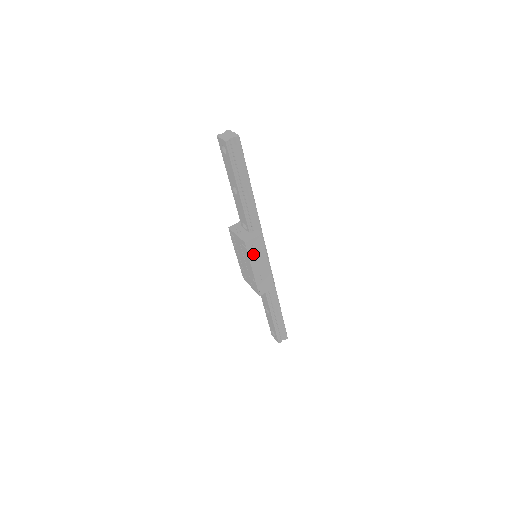
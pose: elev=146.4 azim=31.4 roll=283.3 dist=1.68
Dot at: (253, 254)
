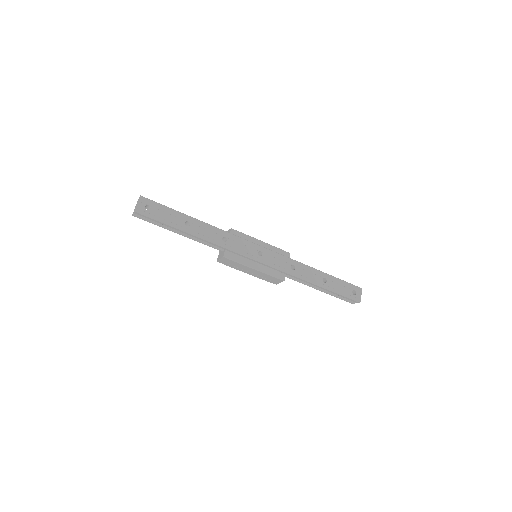
Dot at: (233, 266)
